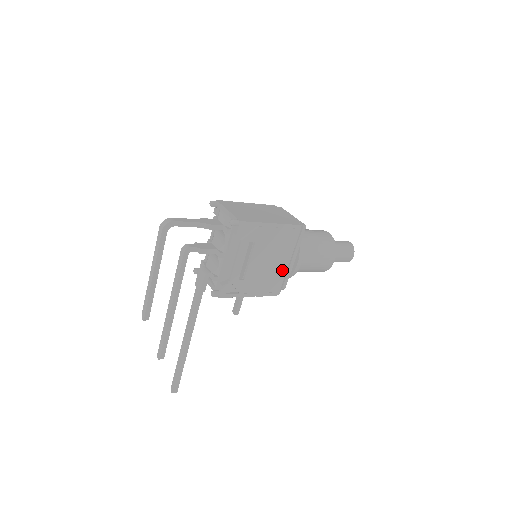
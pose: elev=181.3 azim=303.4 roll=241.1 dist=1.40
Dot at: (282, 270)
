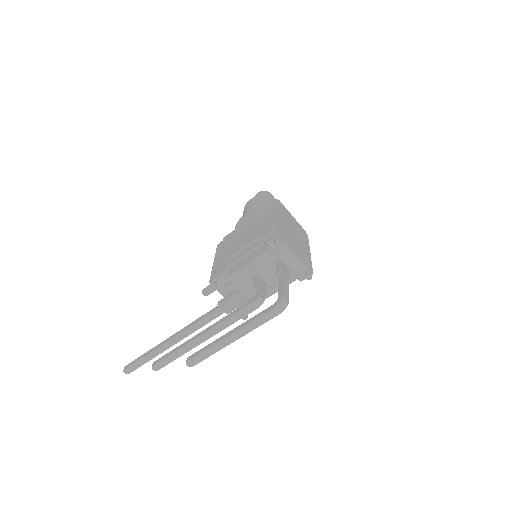
Dot at: occluded
